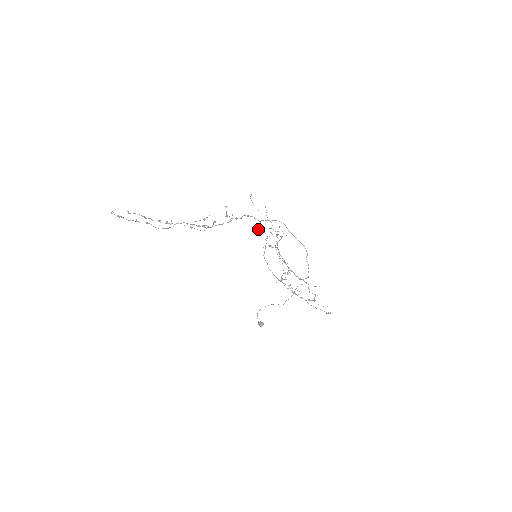
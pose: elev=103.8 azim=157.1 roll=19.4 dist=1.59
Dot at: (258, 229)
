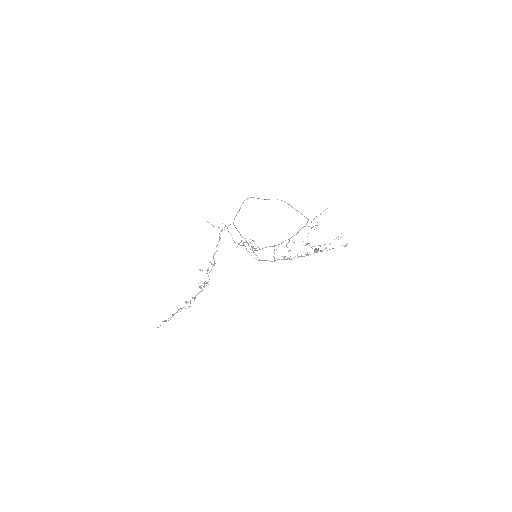
Dot at: occluded
